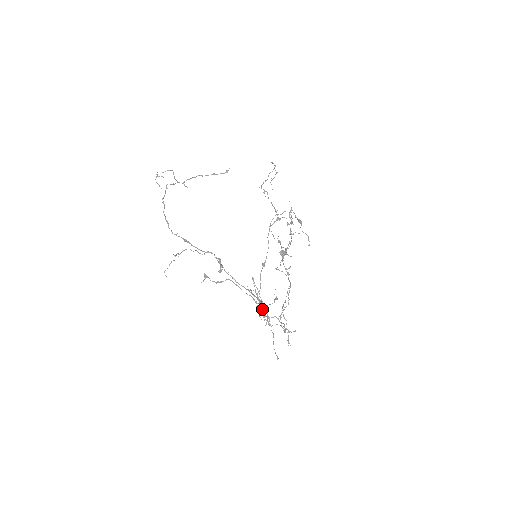
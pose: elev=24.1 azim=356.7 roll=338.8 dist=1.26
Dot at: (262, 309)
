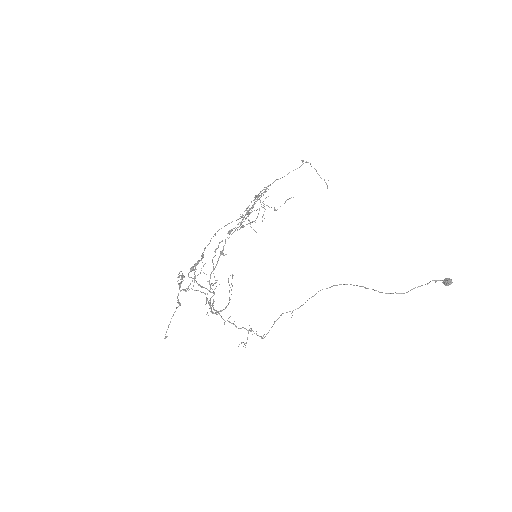
Dot at: (179, 289)
